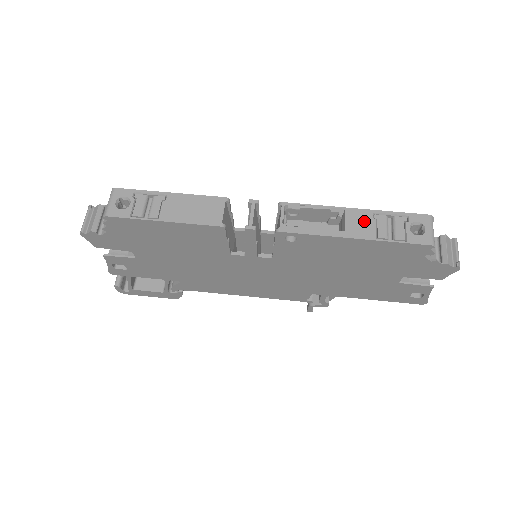
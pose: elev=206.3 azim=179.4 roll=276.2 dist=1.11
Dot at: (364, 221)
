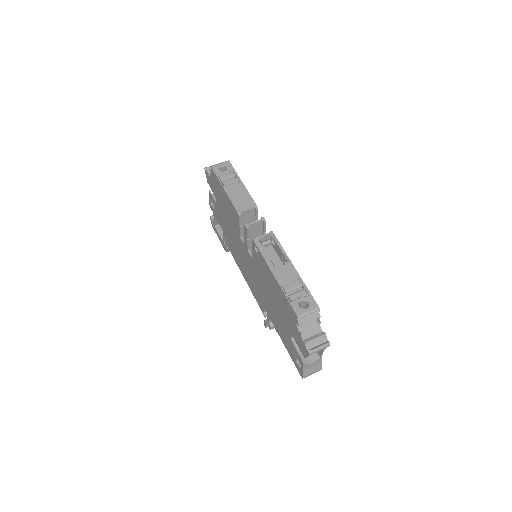
Dot at: (289, 275)
